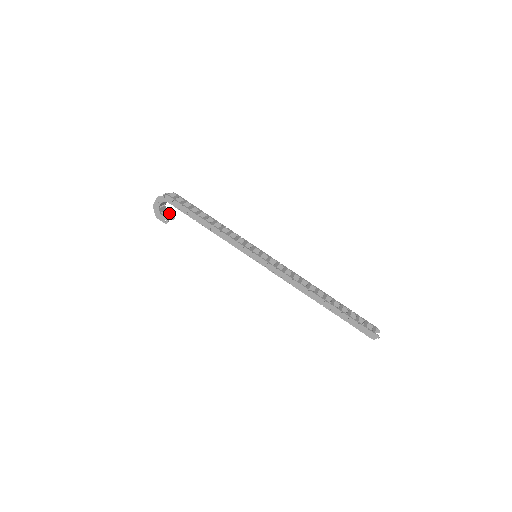
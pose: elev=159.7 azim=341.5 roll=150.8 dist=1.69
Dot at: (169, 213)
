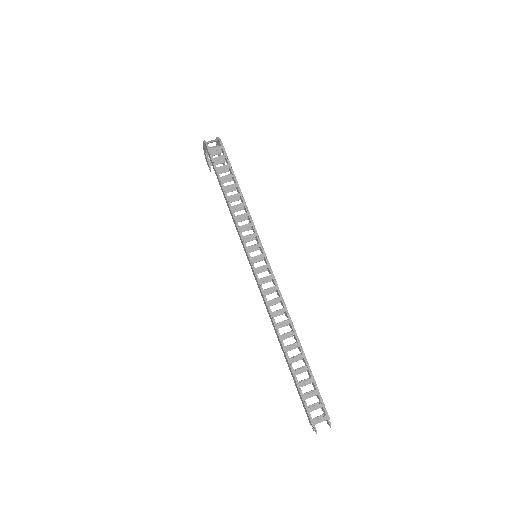
Dot at: occluded
